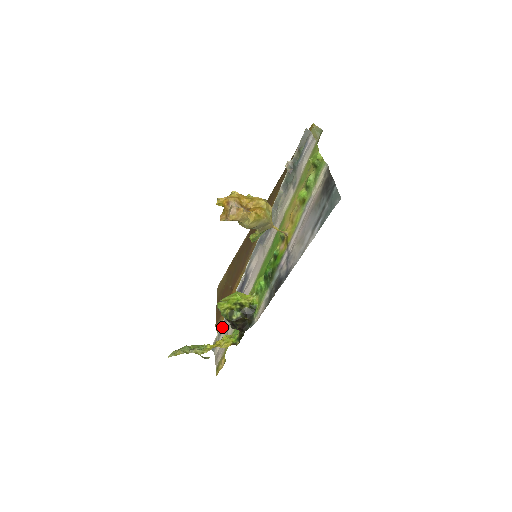
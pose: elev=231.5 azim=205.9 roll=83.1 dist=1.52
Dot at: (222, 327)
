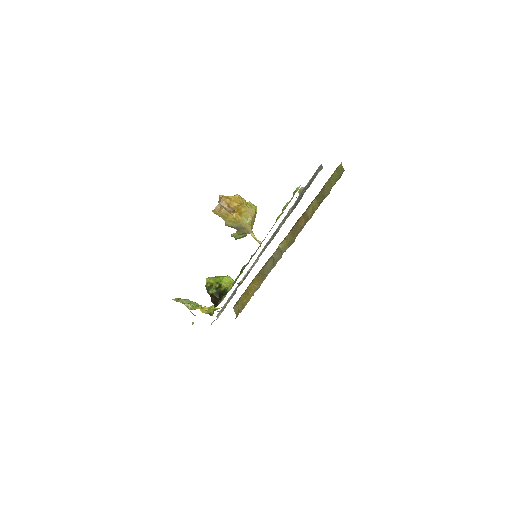
Dot at: occluded
